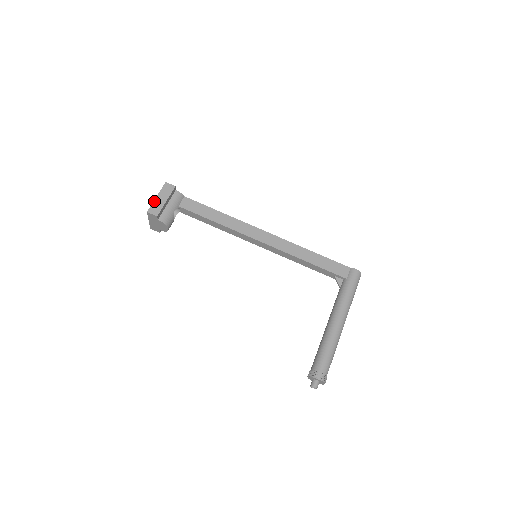
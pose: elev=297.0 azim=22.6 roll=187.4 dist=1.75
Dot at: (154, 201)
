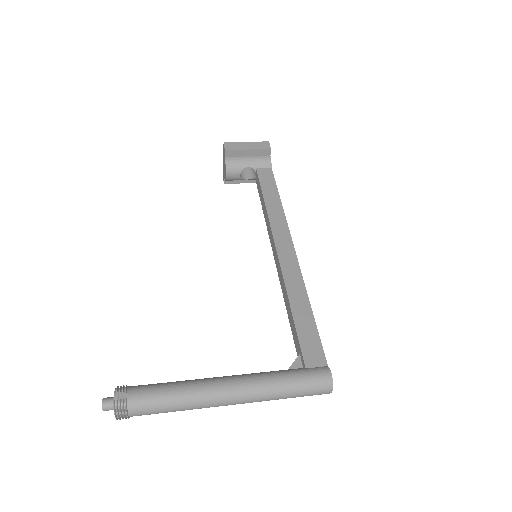
Dot at: (240, 142)
